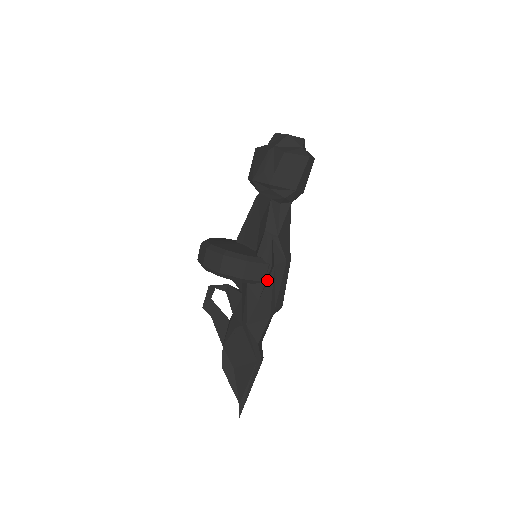
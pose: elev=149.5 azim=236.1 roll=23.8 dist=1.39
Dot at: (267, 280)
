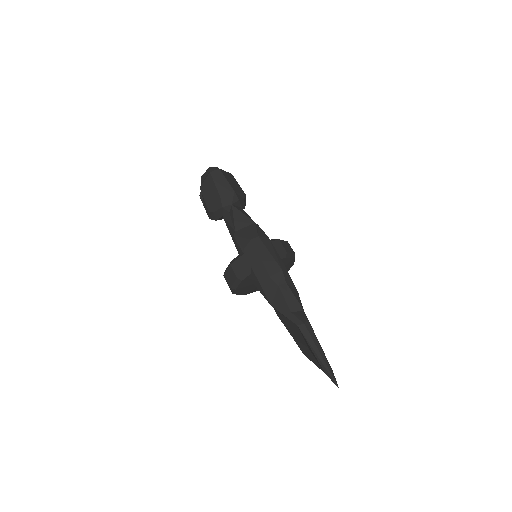
Dot at: (250, 263)
